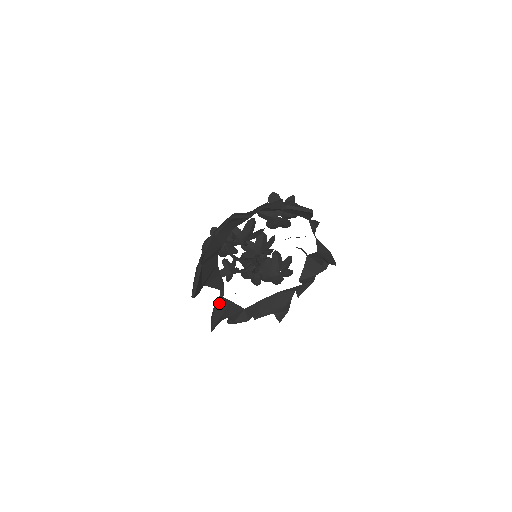
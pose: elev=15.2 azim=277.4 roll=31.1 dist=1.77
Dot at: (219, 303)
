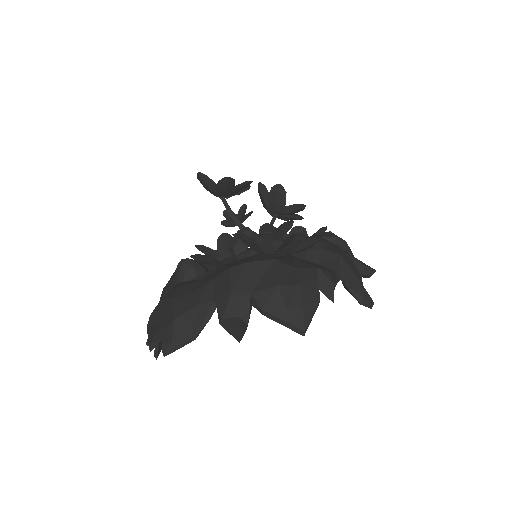
Dot at: occluded
